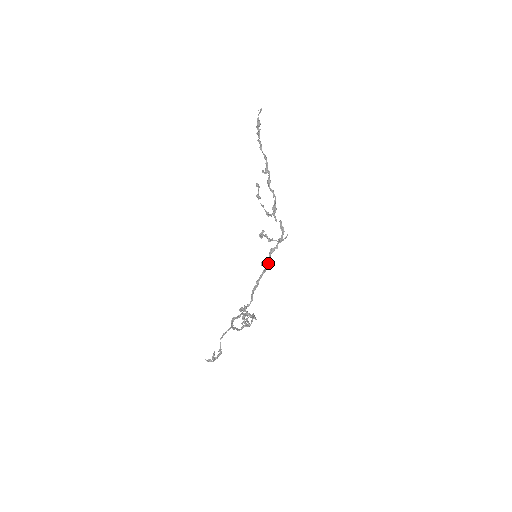
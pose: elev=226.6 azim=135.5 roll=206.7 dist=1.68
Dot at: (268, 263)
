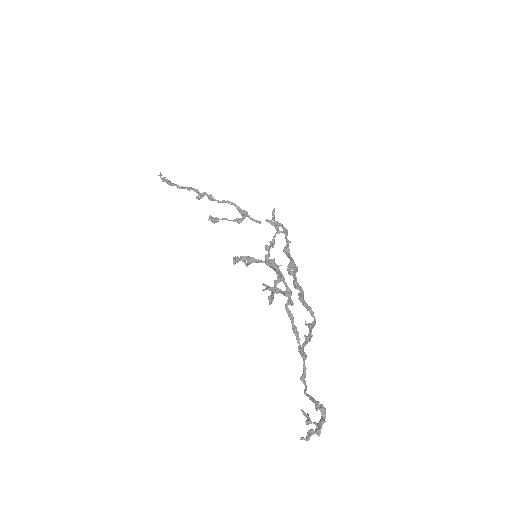
Dot at: (292, 261)
